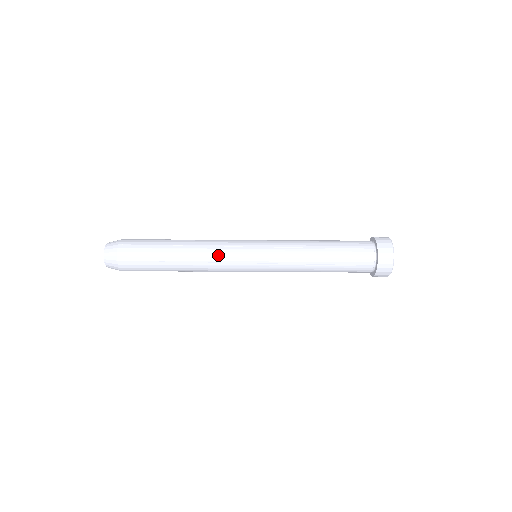
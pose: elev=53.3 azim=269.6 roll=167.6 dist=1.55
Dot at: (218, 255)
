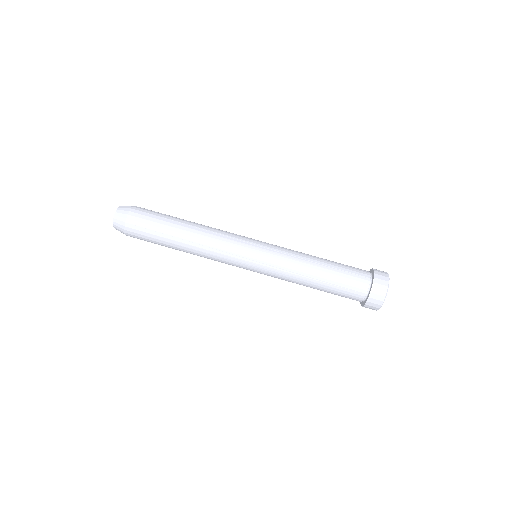
Dot at: (225, 232)
